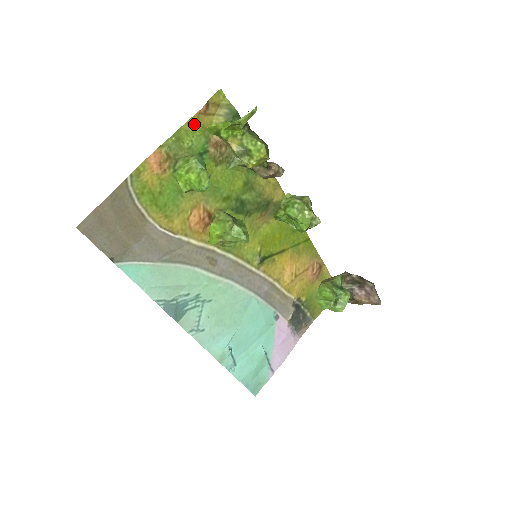
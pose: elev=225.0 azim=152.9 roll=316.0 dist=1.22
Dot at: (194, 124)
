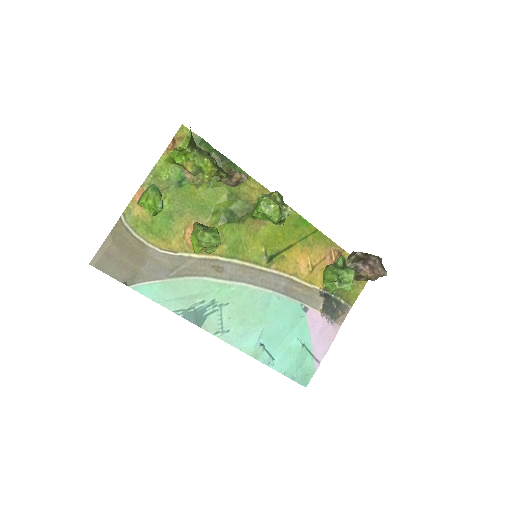
Dot at: occluded
